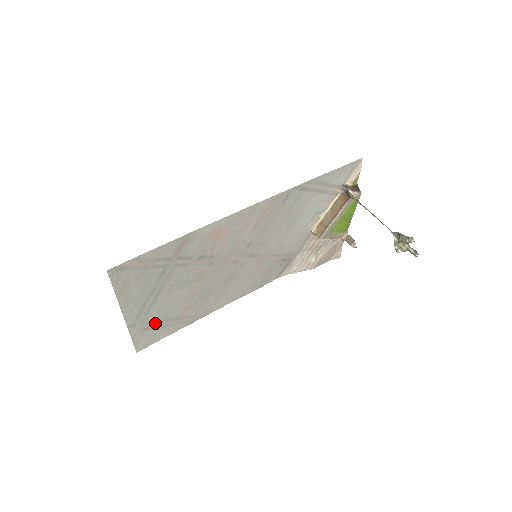
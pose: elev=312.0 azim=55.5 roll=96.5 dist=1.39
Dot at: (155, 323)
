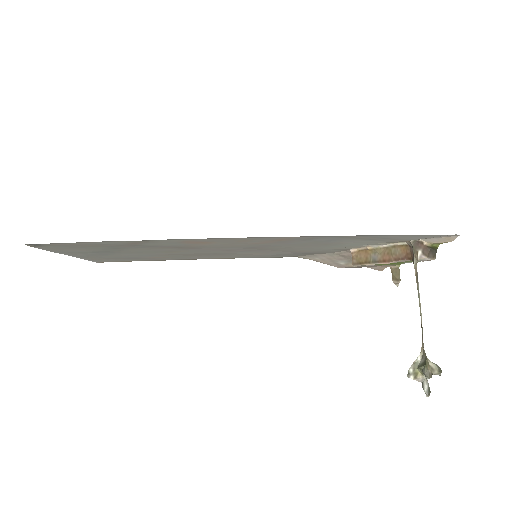
Dot at: (116, 257)
